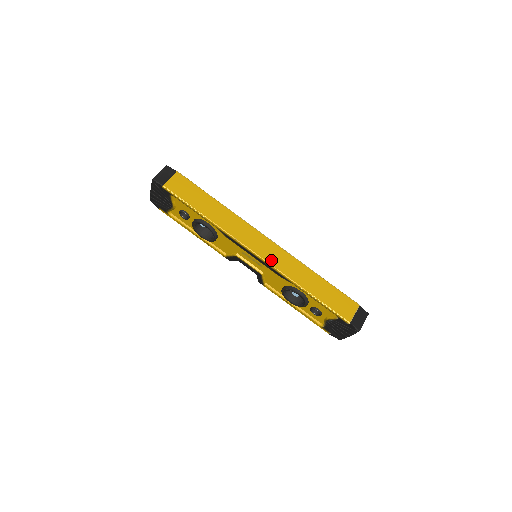
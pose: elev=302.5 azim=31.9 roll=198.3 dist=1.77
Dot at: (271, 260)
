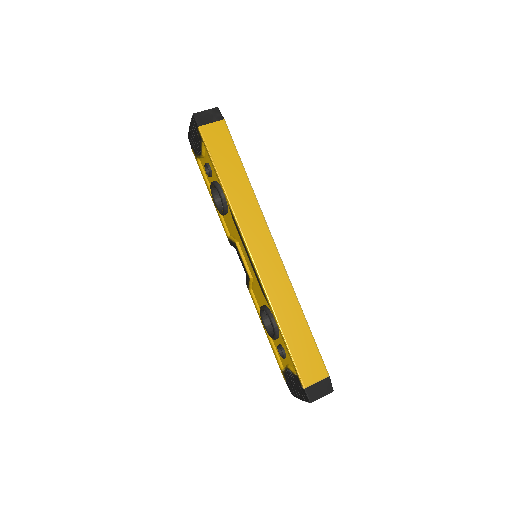
Dot at: (263, 270)
